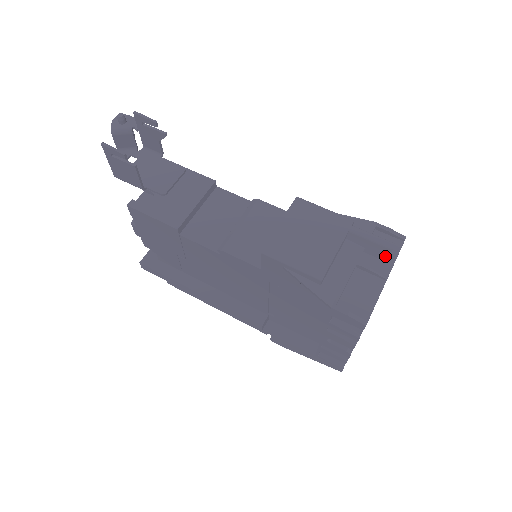
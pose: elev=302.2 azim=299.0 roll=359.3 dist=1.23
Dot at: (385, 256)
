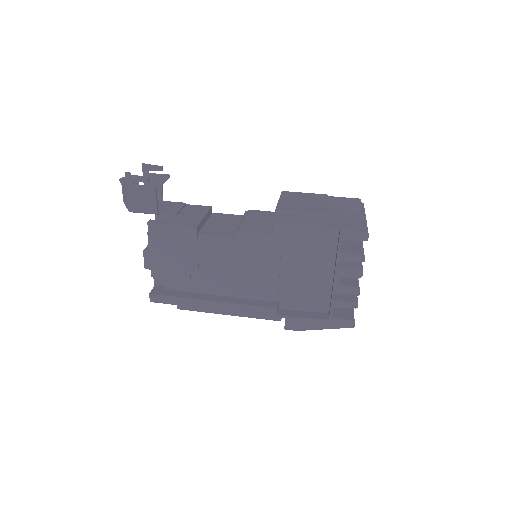
Dot at: (358, 208)
